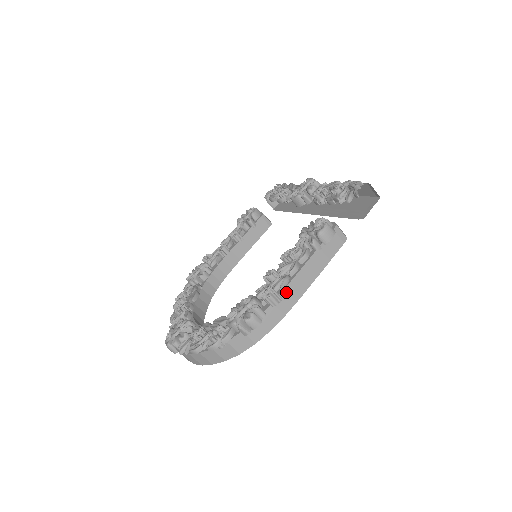
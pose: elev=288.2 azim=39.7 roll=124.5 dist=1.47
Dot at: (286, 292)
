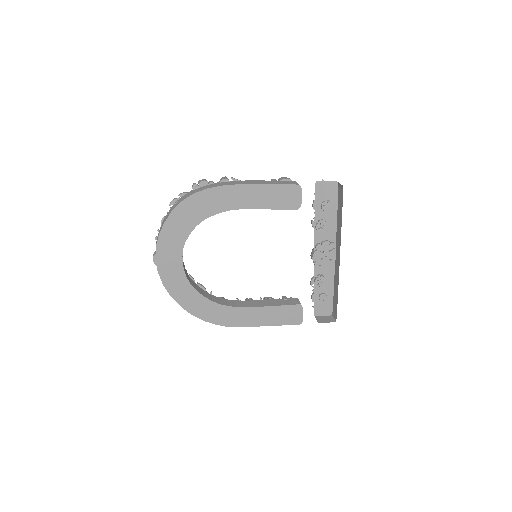
Dot at: (235, 182)
